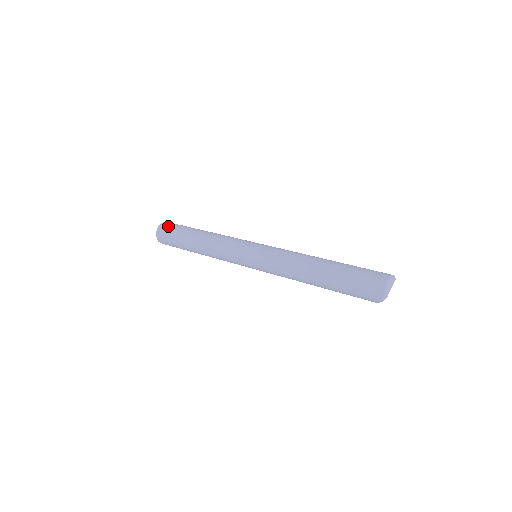
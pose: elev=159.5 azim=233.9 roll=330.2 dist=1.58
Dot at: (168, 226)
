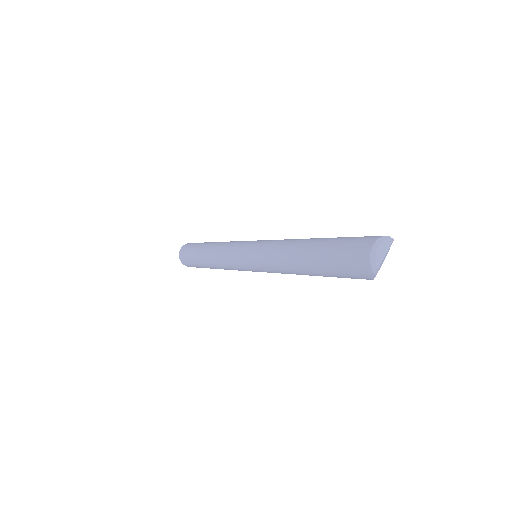
Dot at: (187, 247)
